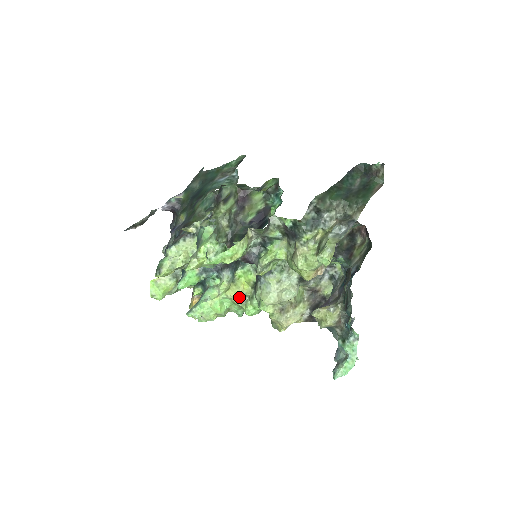
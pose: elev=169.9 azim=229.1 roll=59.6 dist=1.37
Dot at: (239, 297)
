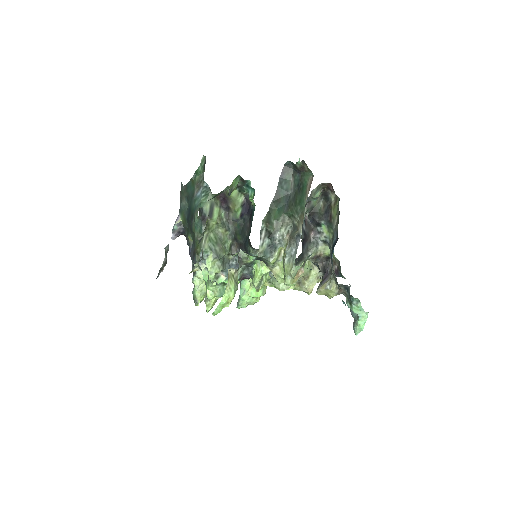
Dot at: (265, 283)
